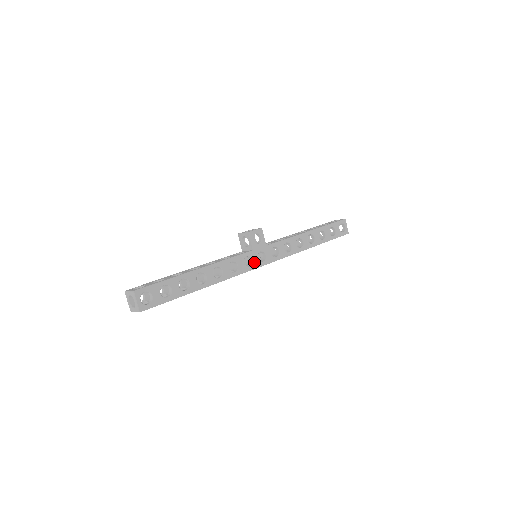
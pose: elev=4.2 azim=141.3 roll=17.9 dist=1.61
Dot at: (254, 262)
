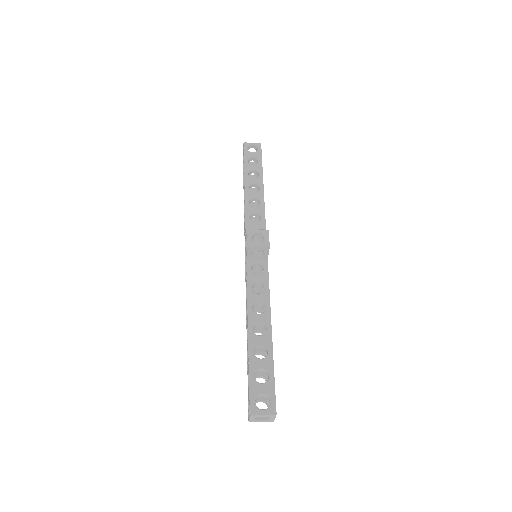
Dot at: occluded
